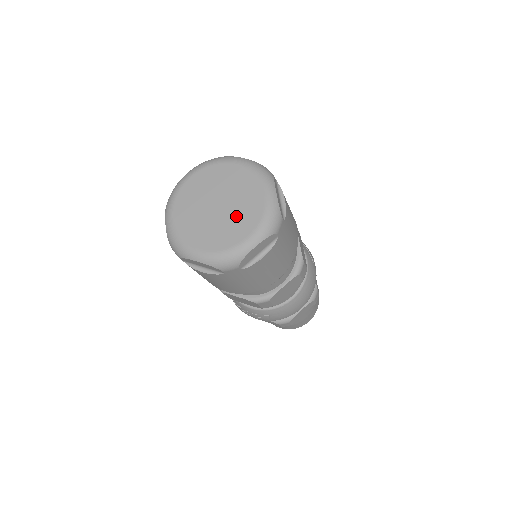
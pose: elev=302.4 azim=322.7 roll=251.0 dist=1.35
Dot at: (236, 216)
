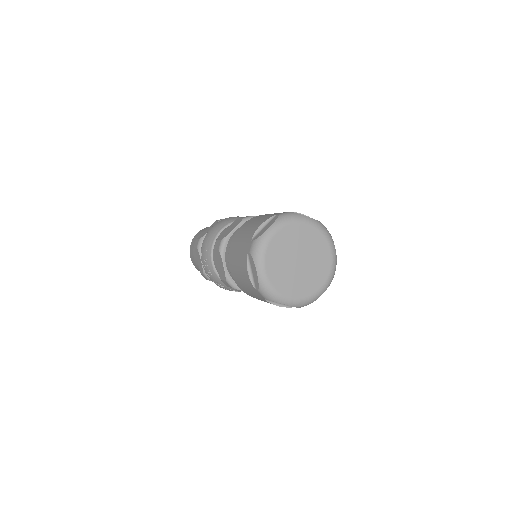
Dot at: (313, 270)
